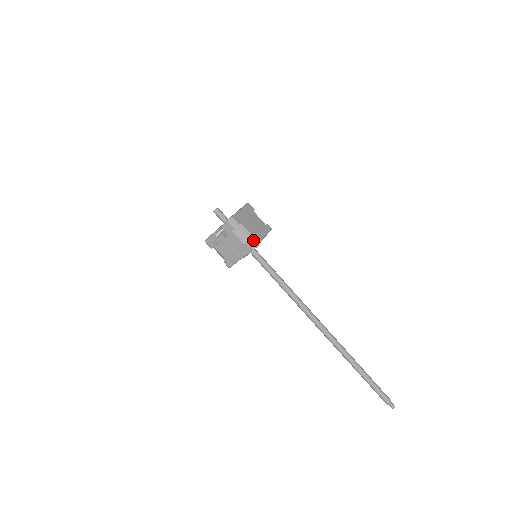
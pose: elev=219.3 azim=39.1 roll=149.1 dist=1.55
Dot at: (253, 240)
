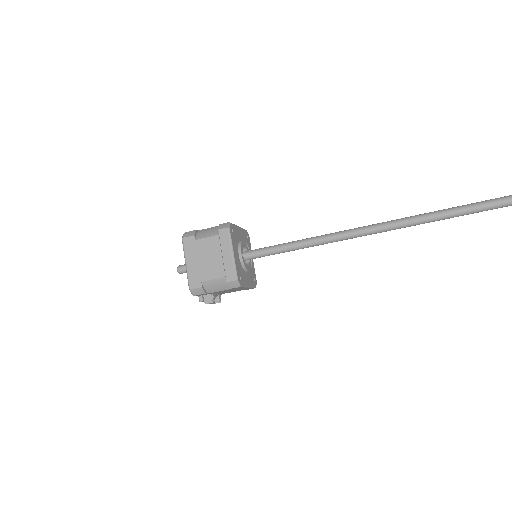
Dot at: (228, 282)
